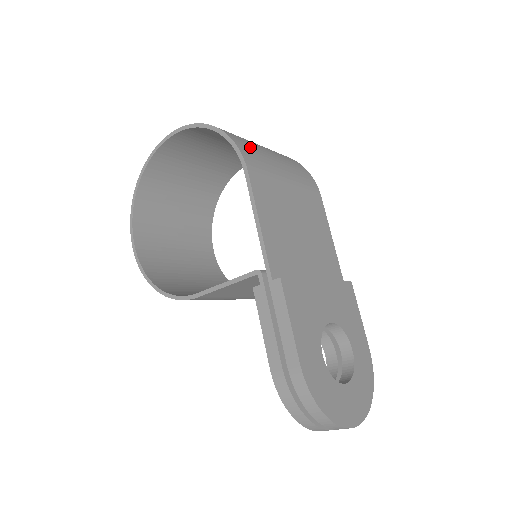
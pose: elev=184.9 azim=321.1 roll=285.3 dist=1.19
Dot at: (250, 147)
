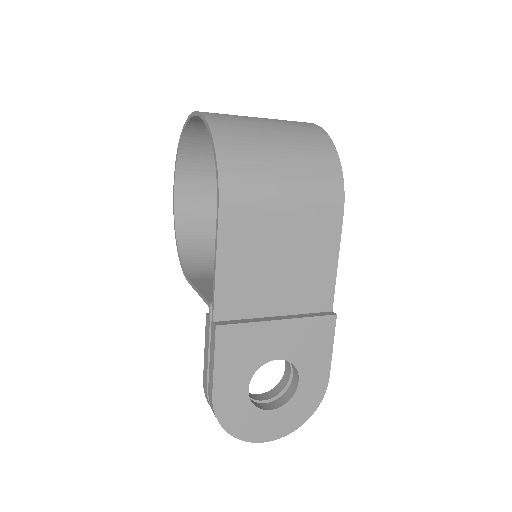
Dot at: (245, 169)
